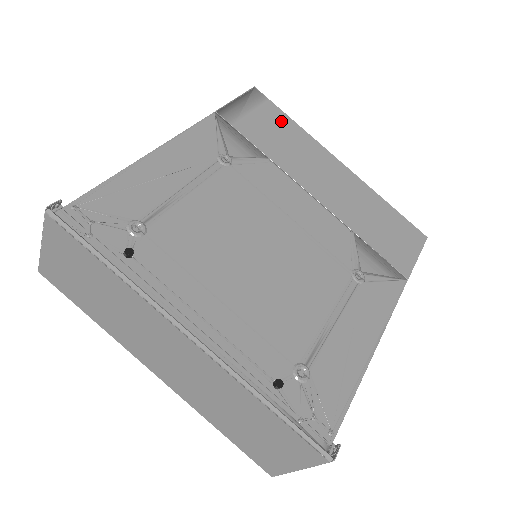
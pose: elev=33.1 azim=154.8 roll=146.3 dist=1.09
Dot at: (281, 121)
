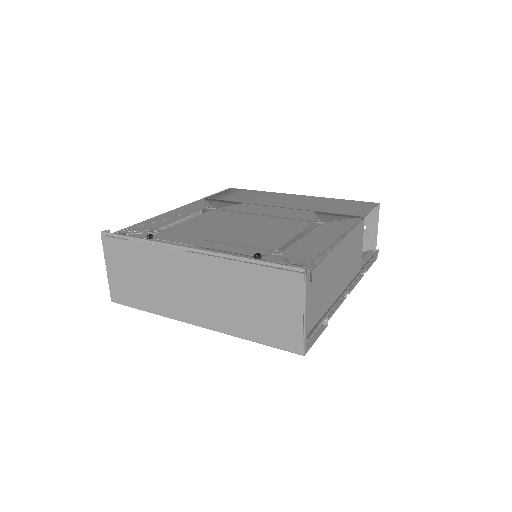
Dot at: (250, 192)
